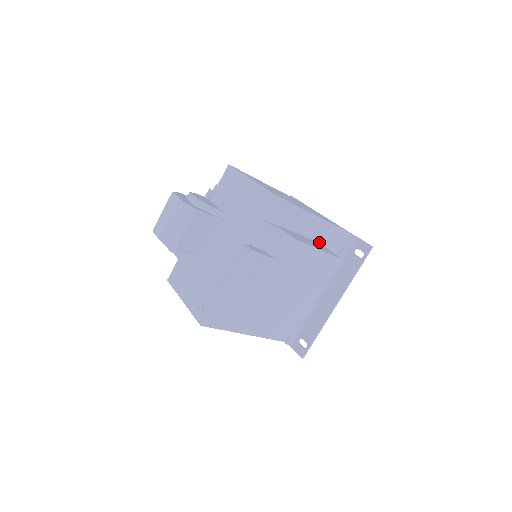
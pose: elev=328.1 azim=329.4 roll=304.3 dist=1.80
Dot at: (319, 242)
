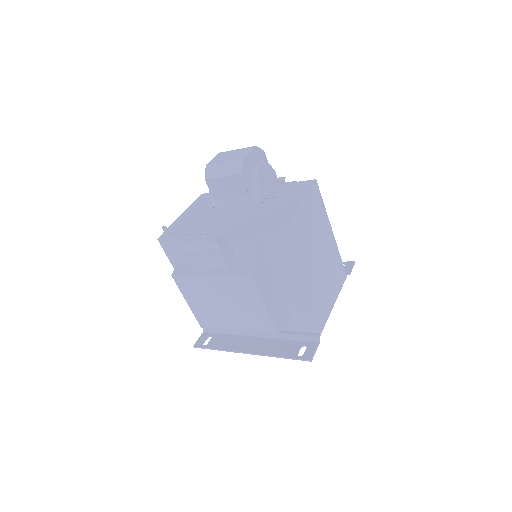
Dot at: (288, 305)
